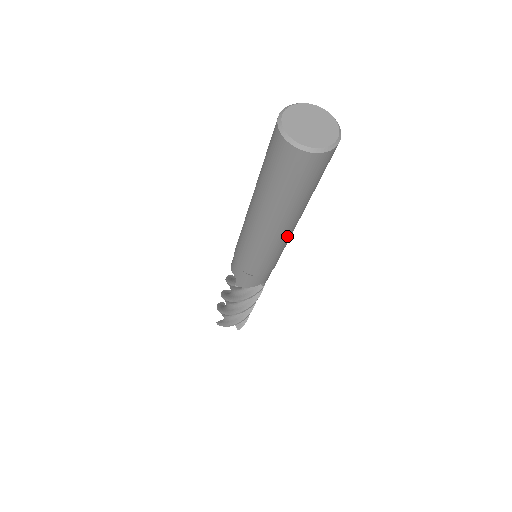
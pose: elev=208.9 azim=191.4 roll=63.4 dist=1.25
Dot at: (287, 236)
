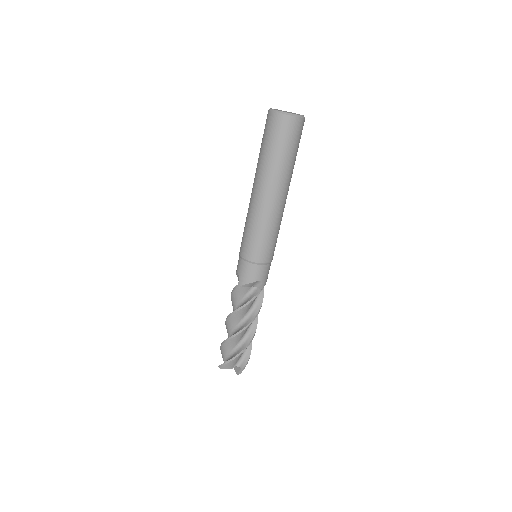
Dot at: (277, 209)
